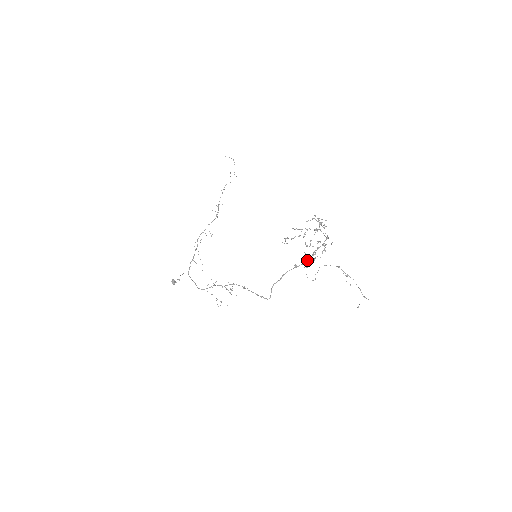
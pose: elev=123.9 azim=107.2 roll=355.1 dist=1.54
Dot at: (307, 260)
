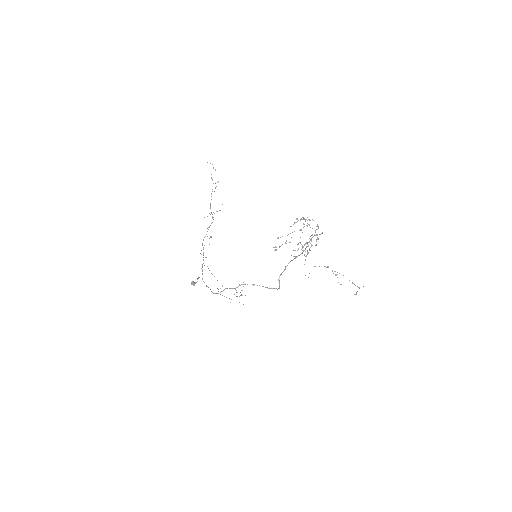
Dot at: (303, 251)
